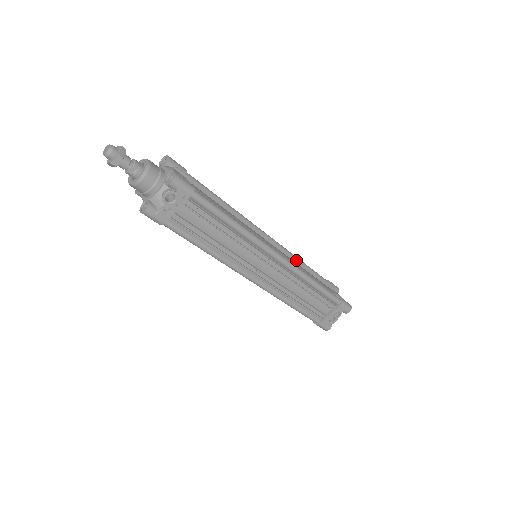
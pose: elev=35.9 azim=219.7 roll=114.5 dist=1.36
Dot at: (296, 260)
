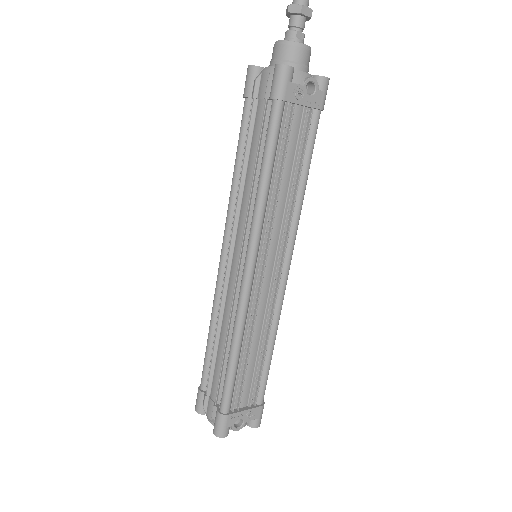
Dot at: occluded
